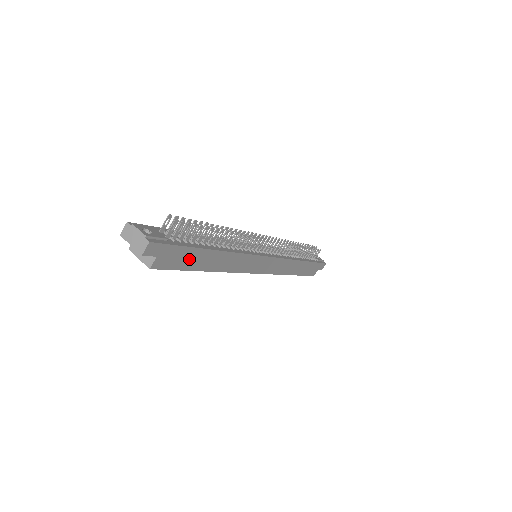
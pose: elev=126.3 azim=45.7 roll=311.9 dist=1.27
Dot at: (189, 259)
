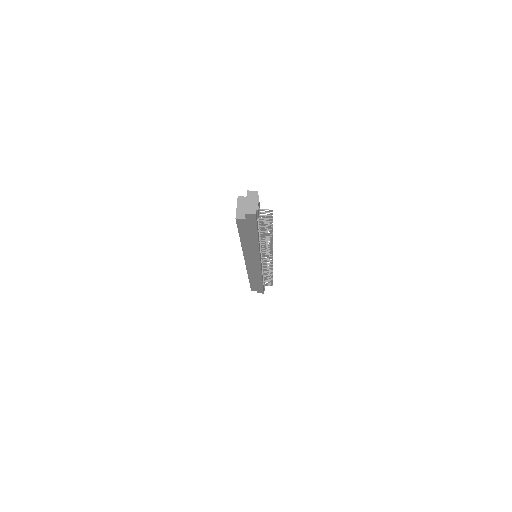
Dot at: (248, 232)
